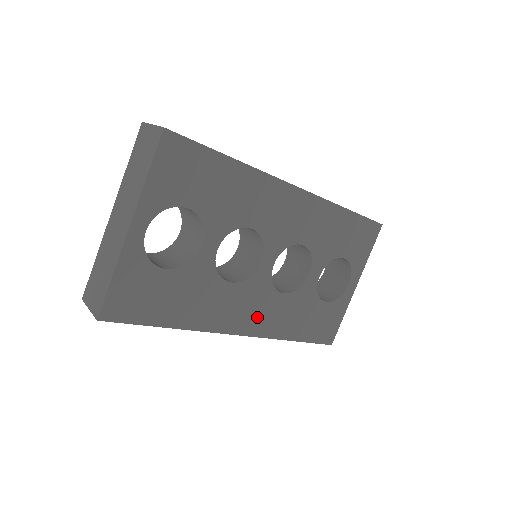
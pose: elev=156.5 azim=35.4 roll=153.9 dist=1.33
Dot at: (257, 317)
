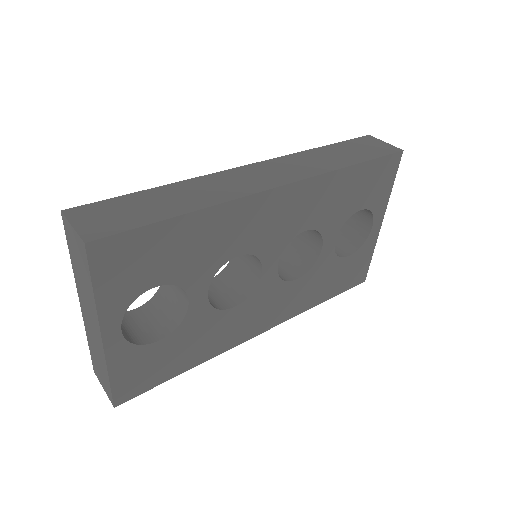
Dot at: (275, 311)
